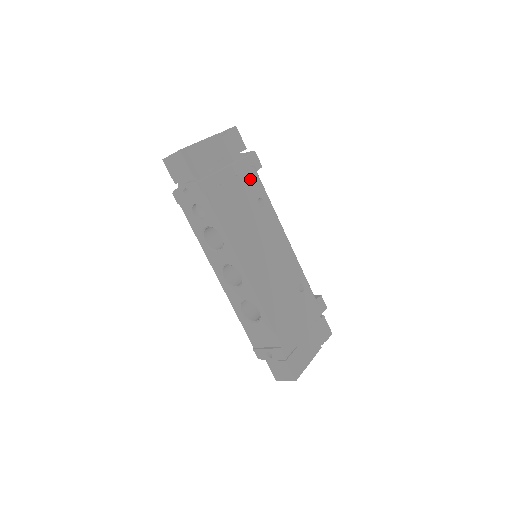
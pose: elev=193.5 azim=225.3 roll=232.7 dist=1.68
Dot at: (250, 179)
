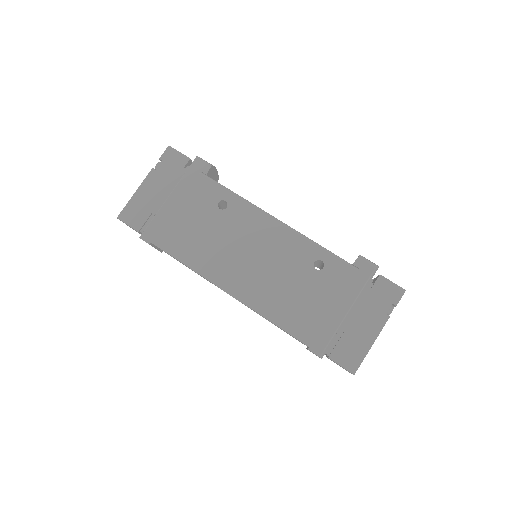
Dot at: (200, 190)
